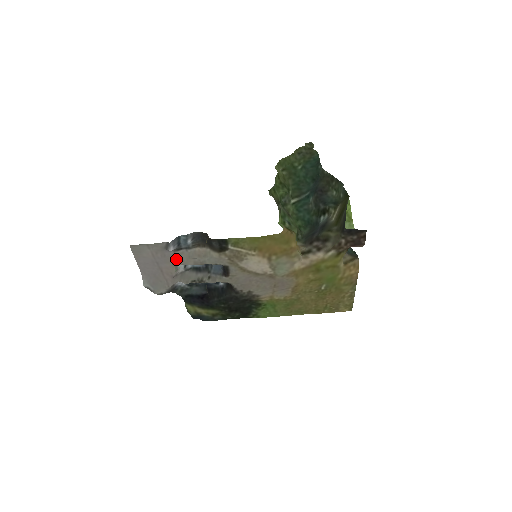
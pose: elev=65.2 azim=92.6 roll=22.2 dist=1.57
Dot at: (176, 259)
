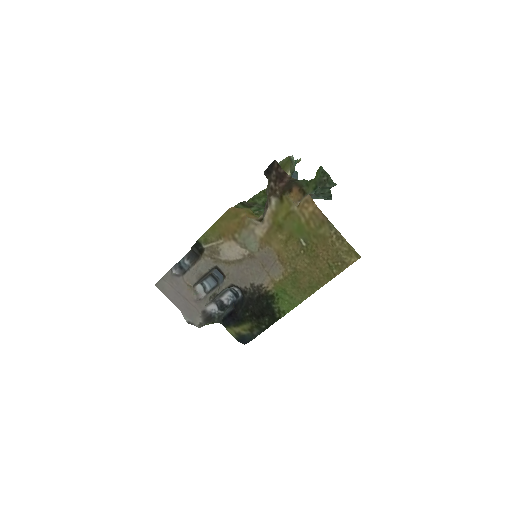
Dot at: (185, 281)
